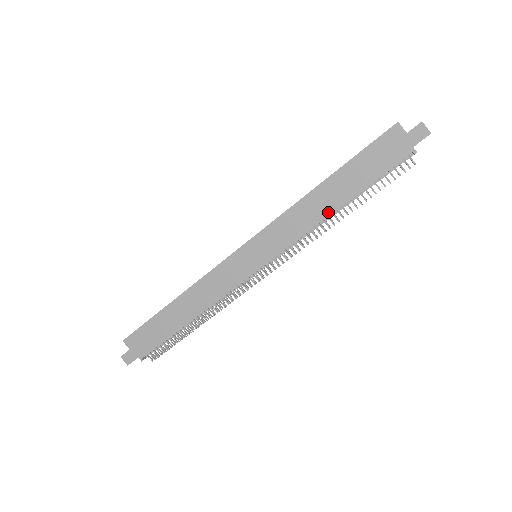
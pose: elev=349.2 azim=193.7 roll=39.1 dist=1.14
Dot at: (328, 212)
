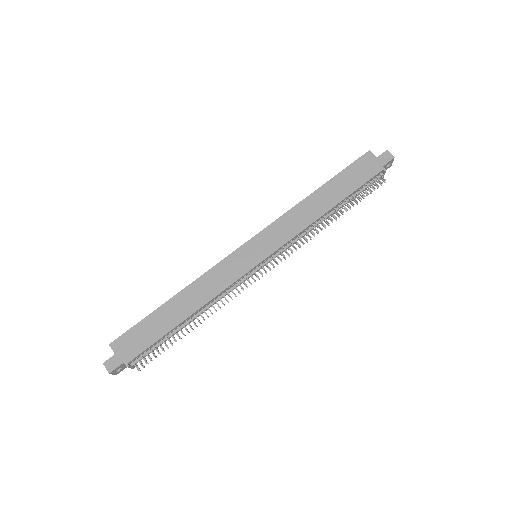
Dot at: (321, 213)
